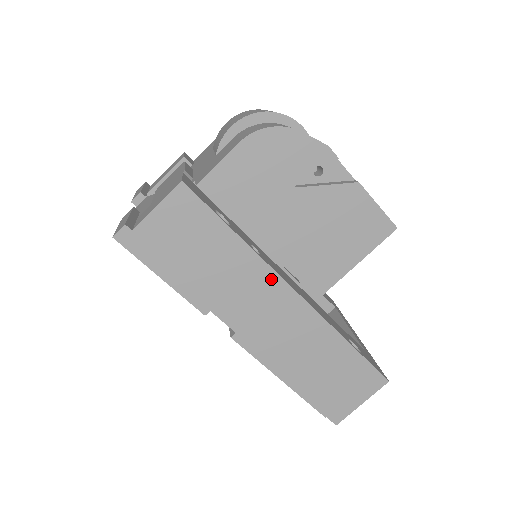
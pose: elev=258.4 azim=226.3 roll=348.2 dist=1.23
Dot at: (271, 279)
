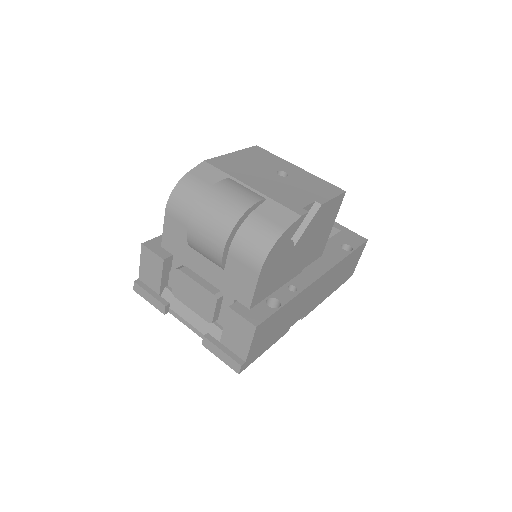
Dot at: (309, 289)
